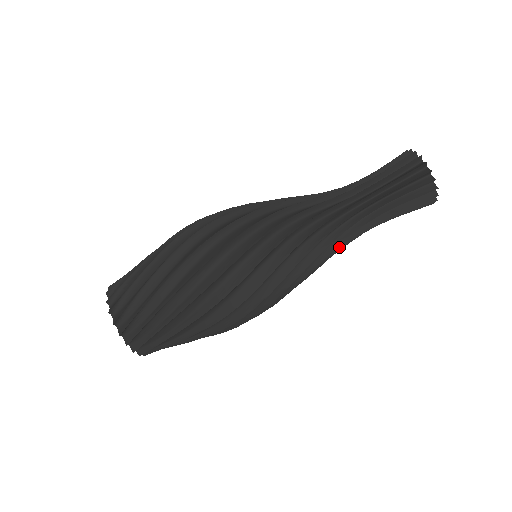
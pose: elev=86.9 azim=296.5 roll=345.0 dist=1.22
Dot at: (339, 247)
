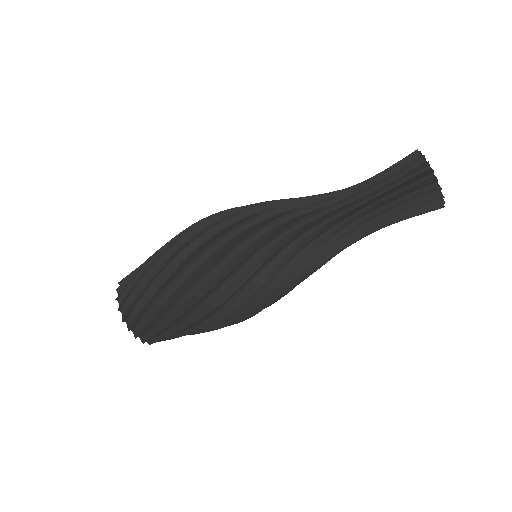
Dot at: occluded
